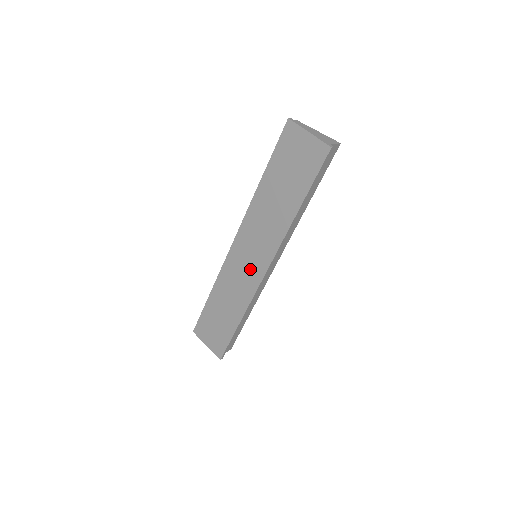
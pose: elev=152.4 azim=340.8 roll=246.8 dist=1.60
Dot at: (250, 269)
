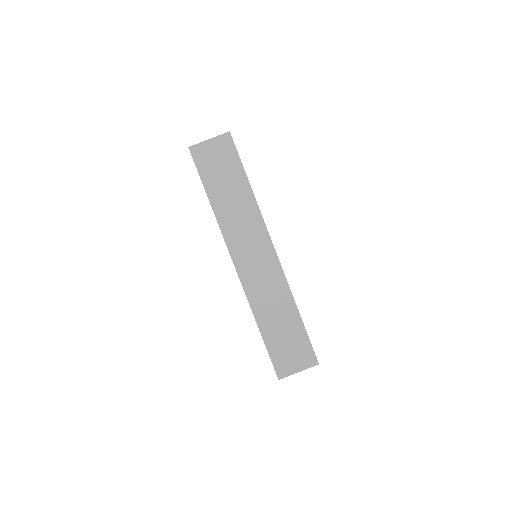
Dot at: (264, 264)
